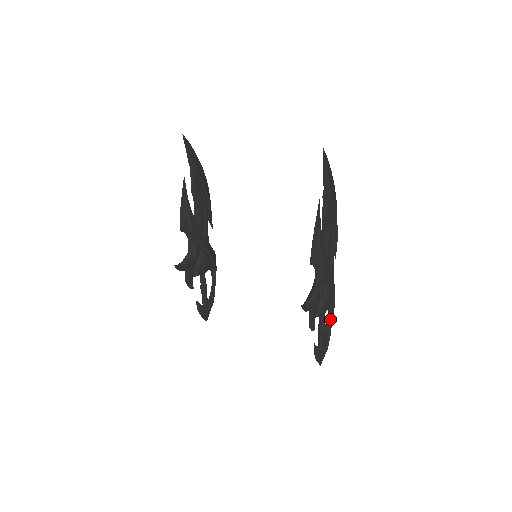
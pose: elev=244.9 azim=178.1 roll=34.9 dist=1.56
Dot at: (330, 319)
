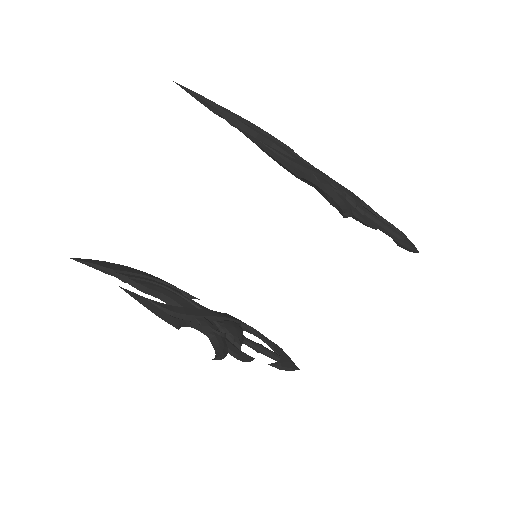
Dot at: (371, 212)
